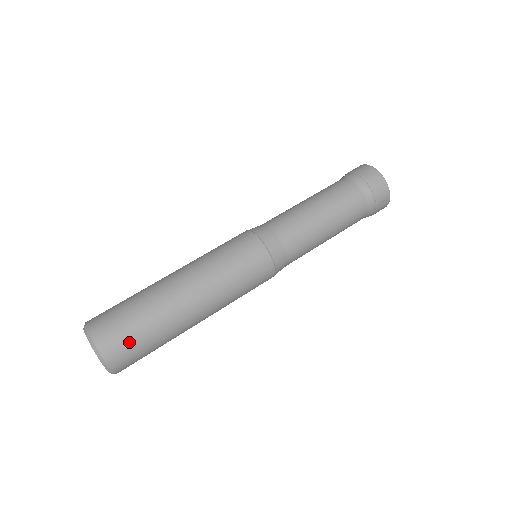
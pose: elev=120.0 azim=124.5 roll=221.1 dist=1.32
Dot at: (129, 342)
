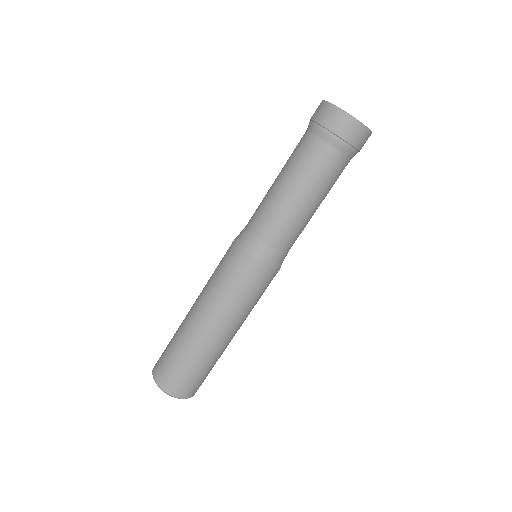
Dot at: (202, 381)
